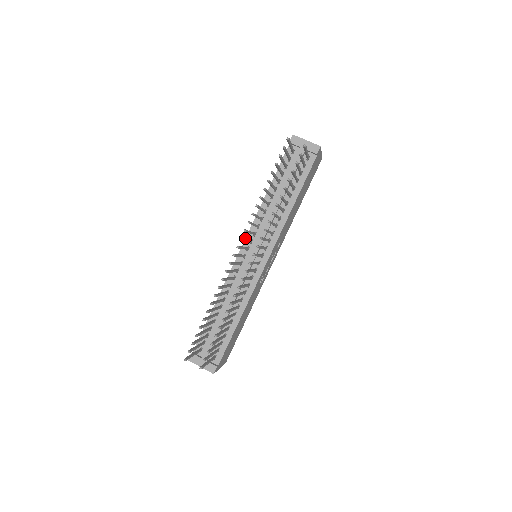
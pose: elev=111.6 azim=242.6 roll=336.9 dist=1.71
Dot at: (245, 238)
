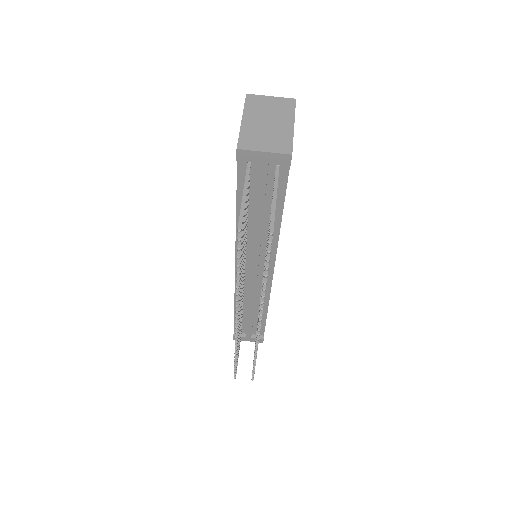
Dot at: occluded
